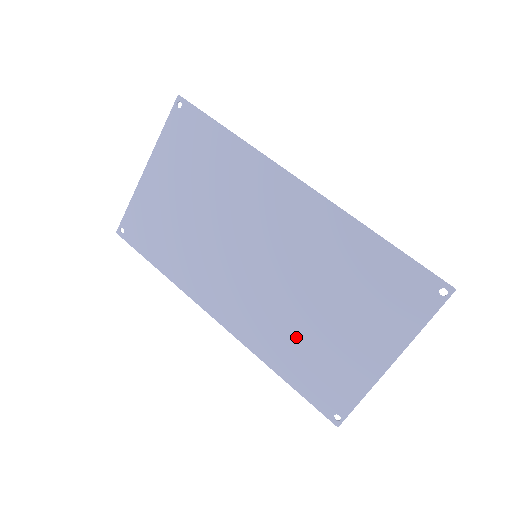
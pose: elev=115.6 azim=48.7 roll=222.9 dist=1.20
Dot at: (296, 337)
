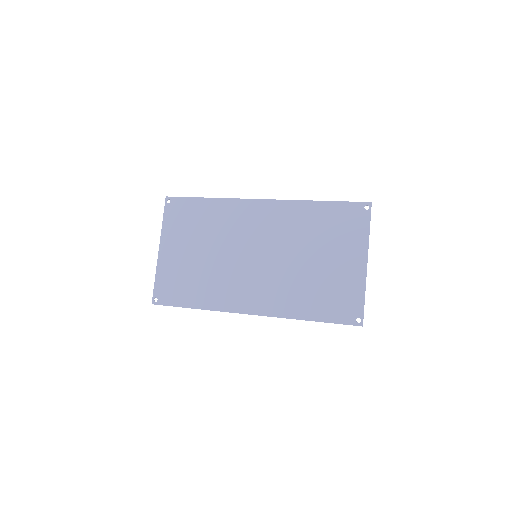
Dot at: (306, 287)
